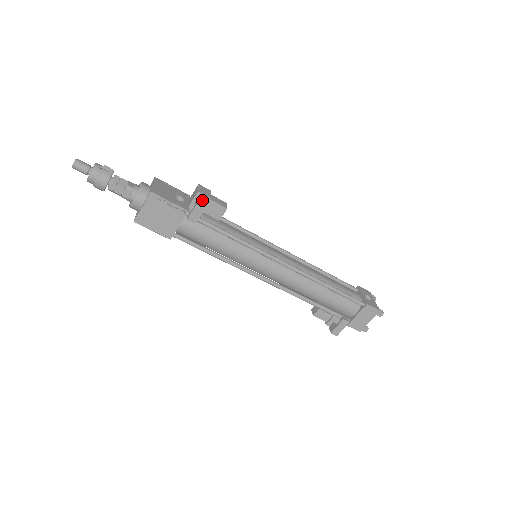
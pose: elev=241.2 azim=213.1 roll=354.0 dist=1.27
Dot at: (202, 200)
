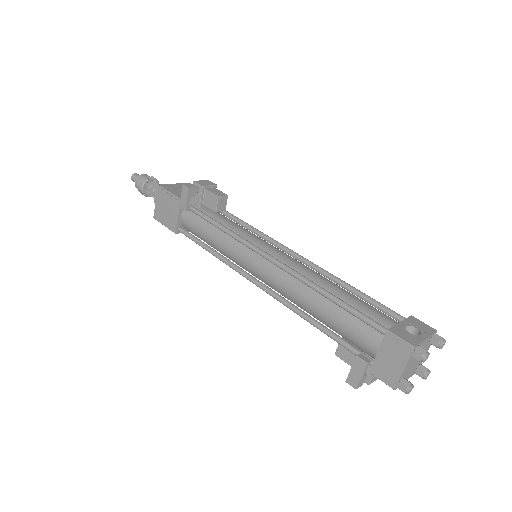
Dot at: (187, 185)
